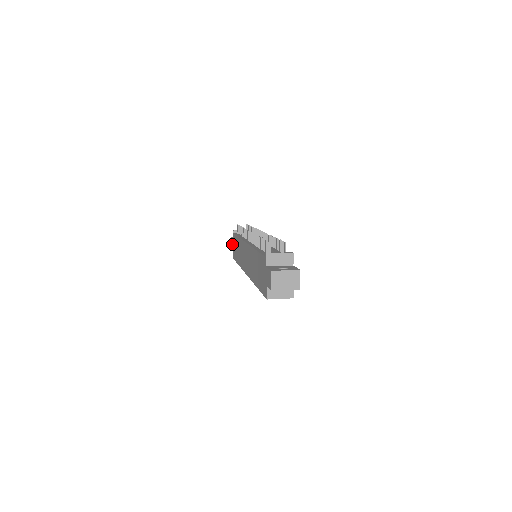
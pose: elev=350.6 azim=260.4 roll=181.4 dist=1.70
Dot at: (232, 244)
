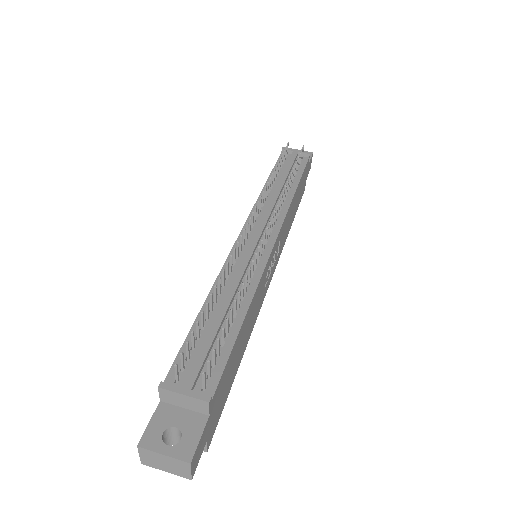
Dot at: occluded
